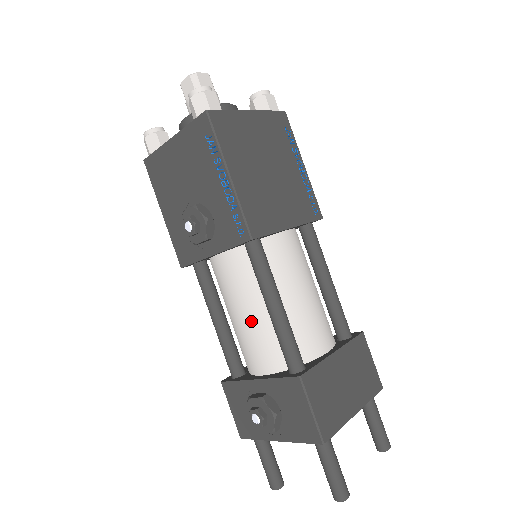
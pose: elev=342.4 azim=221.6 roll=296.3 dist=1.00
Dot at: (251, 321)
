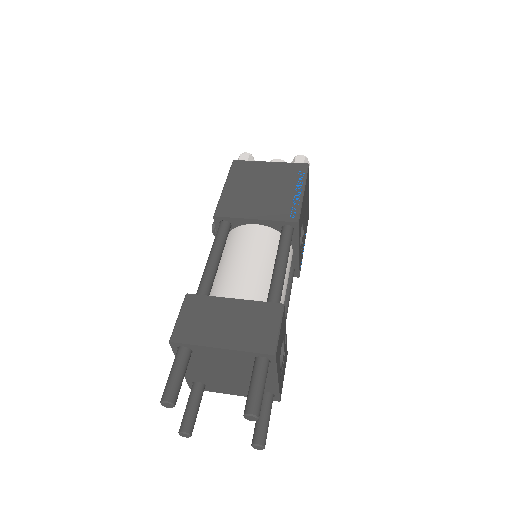
Dot at: occluded
